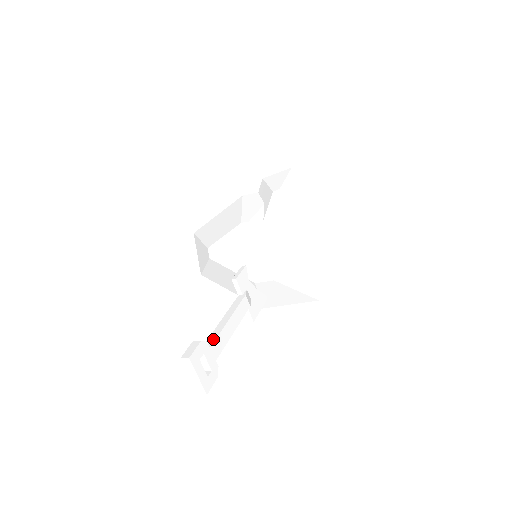
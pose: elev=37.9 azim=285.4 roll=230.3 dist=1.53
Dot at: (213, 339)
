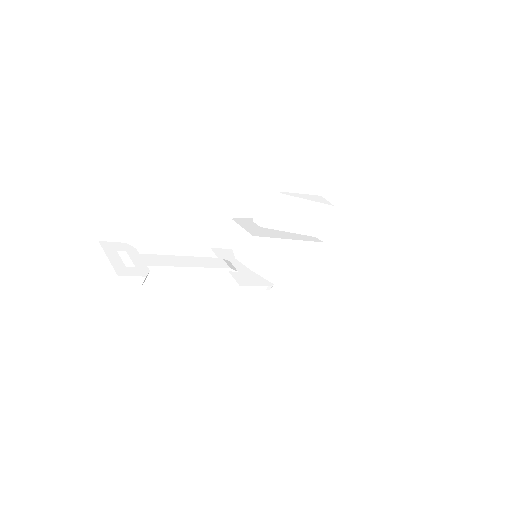
Dot at: (151, 256)
